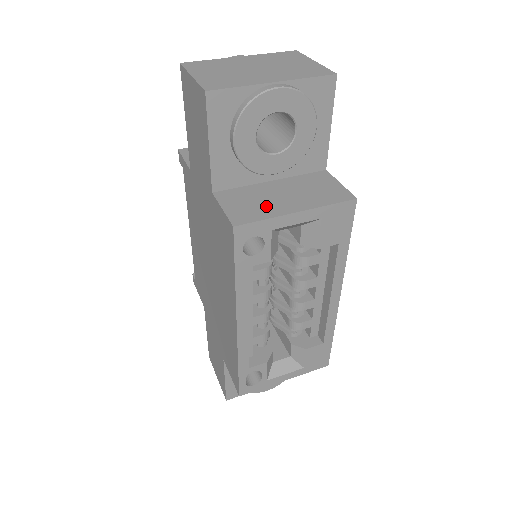
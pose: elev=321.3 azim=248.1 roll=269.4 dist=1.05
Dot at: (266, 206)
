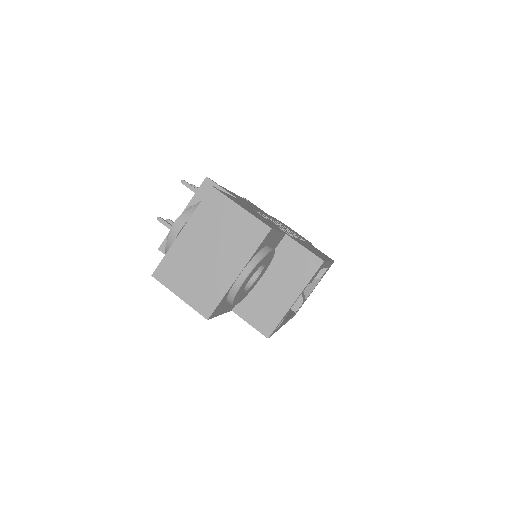
Dot at: (273, 306)
